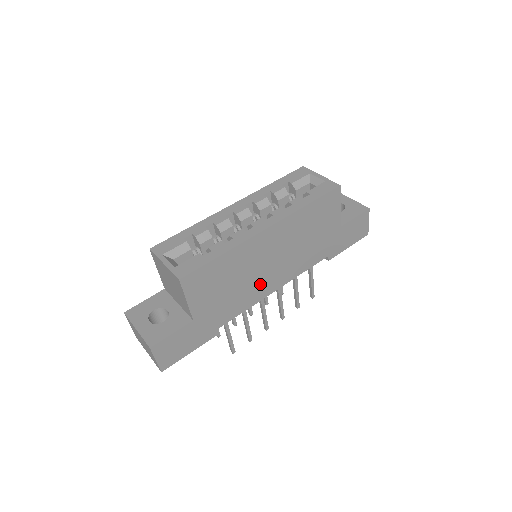
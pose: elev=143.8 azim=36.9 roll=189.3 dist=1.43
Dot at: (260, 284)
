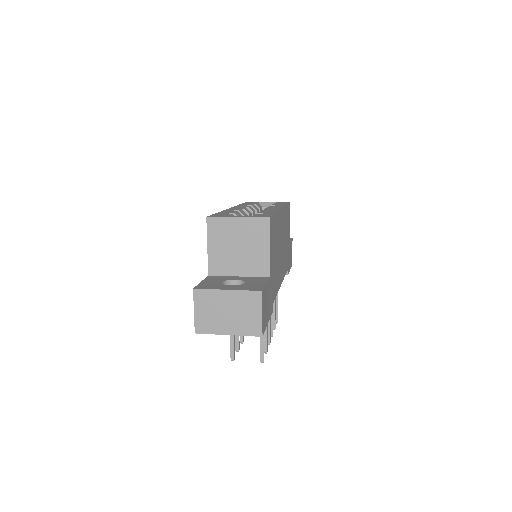
Dot at: (279, 268)
